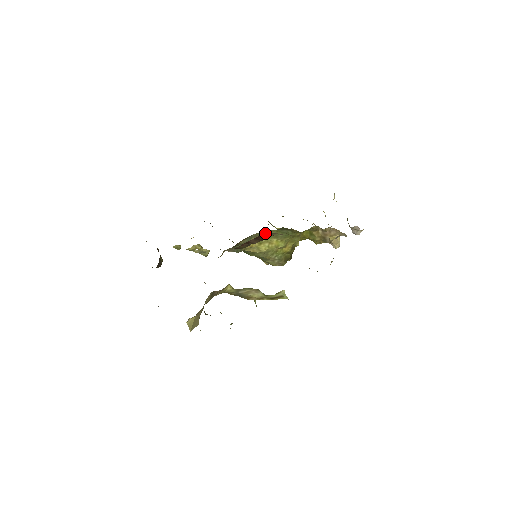
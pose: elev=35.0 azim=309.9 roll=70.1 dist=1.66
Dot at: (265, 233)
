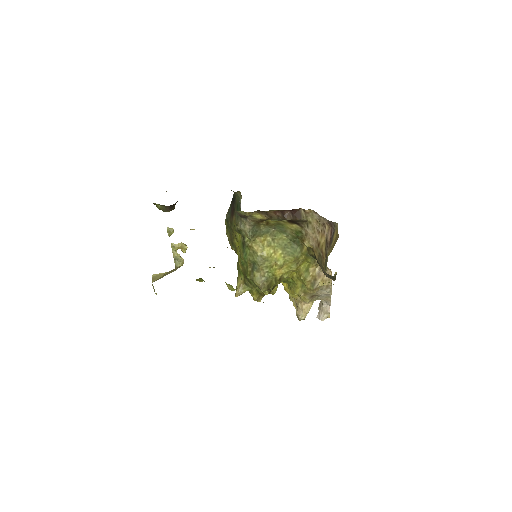
Dot at: (280, 237)
